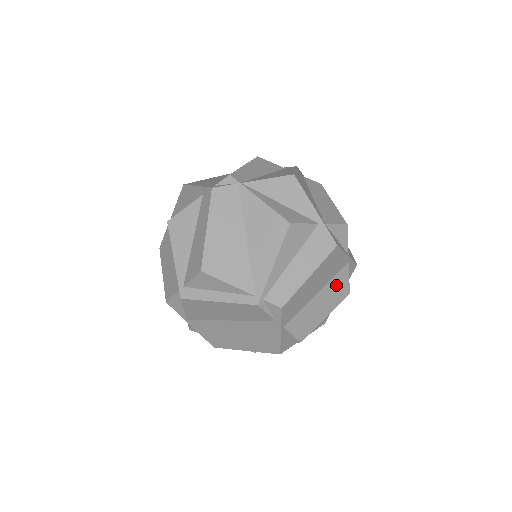
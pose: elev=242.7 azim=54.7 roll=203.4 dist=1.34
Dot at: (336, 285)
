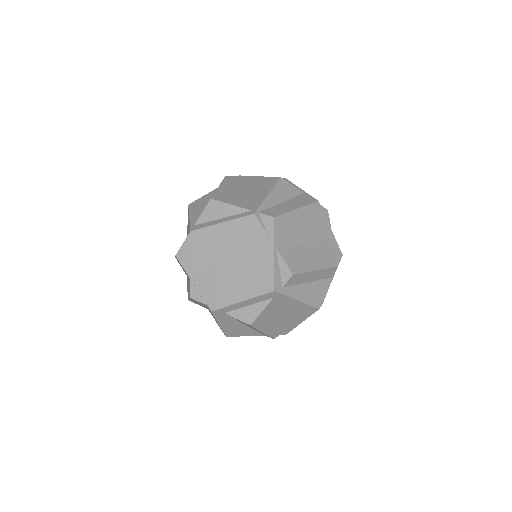
Dot at: (323, 250)
